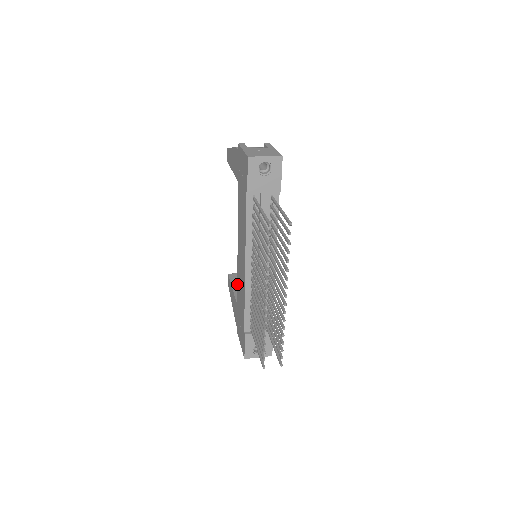
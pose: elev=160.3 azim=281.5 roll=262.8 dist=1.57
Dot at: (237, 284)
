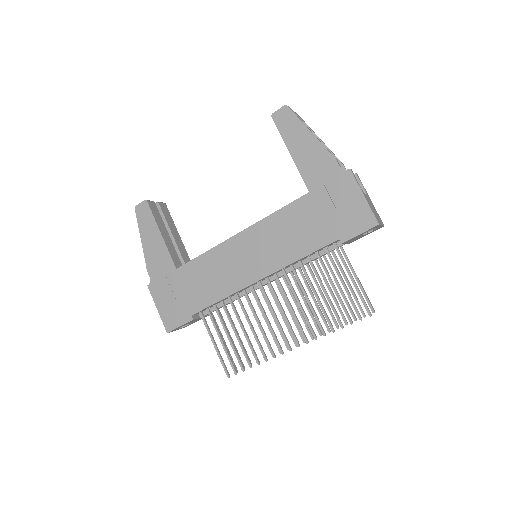
Dot at: (199, 257)
